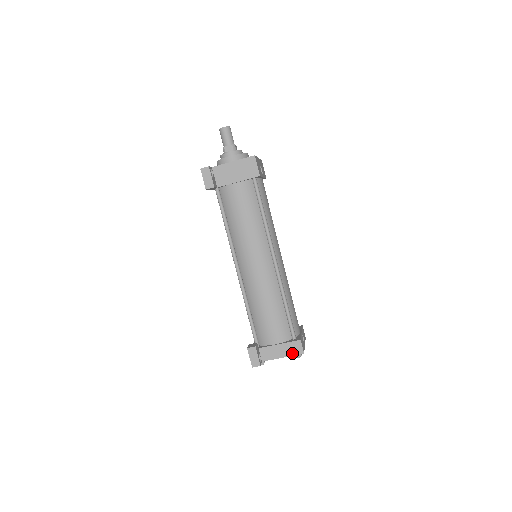
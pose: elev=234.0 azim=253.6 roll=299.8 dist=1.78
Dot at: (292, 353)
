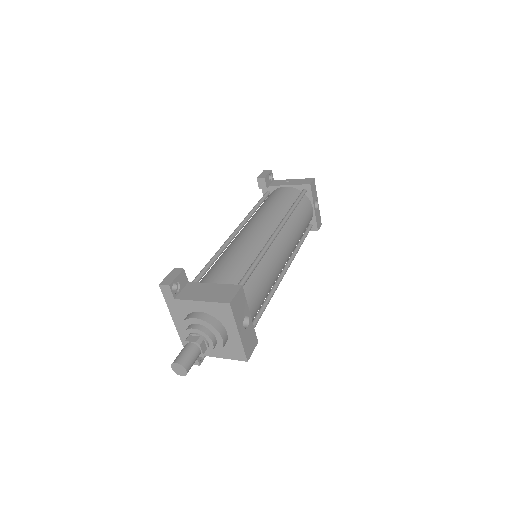
Dot at: occluded
